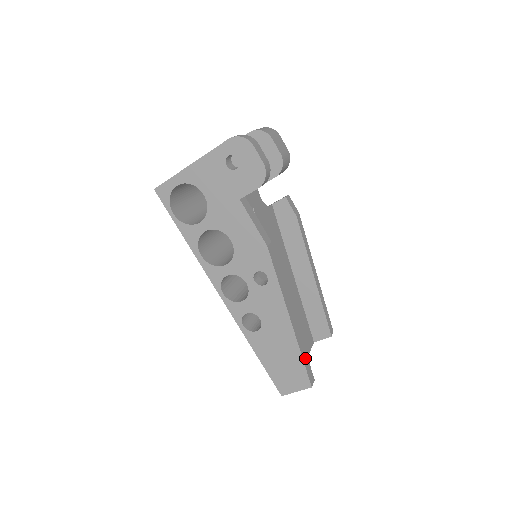
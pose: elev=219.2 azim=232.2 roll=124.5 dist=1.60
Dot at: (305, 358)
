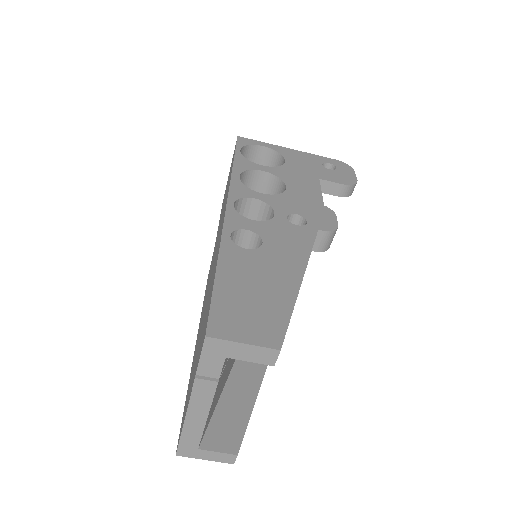
Dot at: occluded
